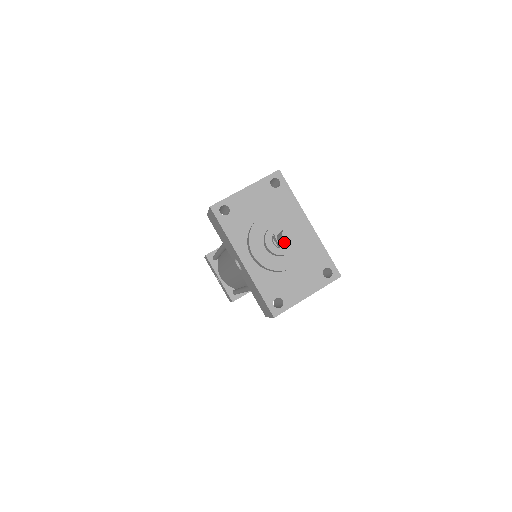
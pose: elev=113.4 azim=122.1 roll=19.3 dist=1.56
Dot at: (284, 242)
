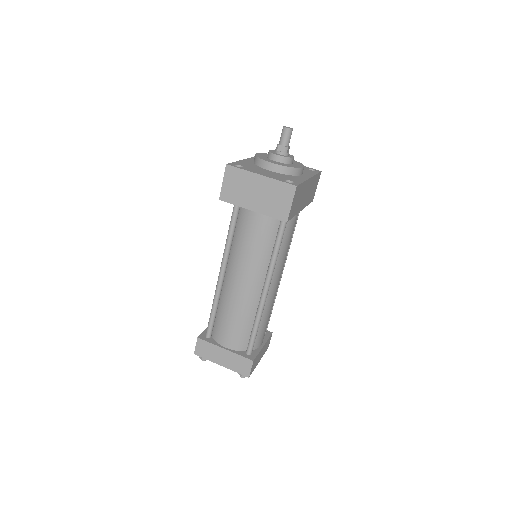
Dot at: (281, 137)
